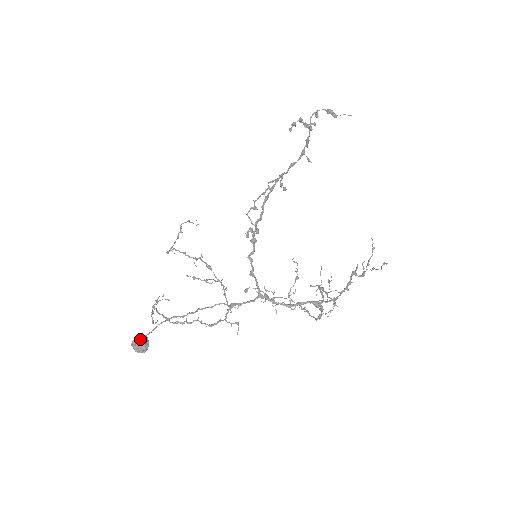
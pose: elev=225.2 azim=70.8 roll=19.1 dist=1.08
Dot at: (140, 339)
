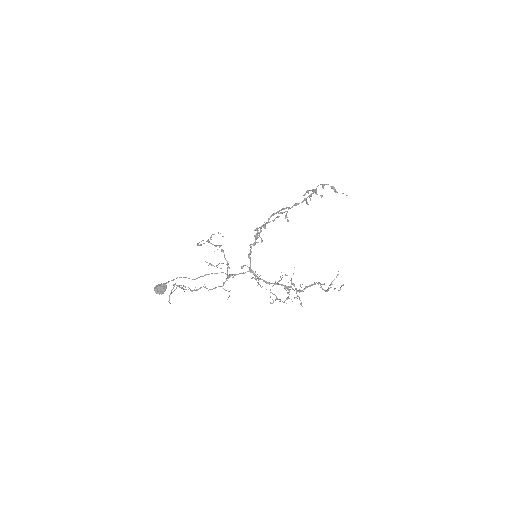
Dot at: (161, 284)
